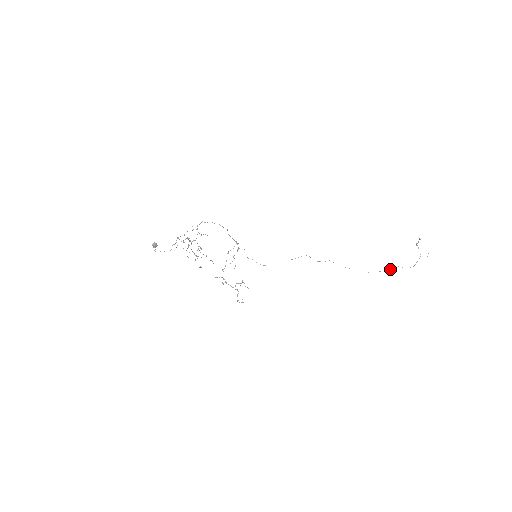
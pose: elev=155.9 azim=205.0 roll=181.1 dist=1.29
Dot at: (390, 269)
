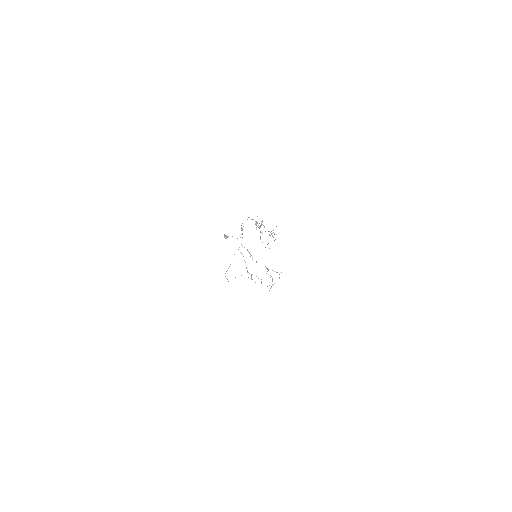
Dot at: occluded
